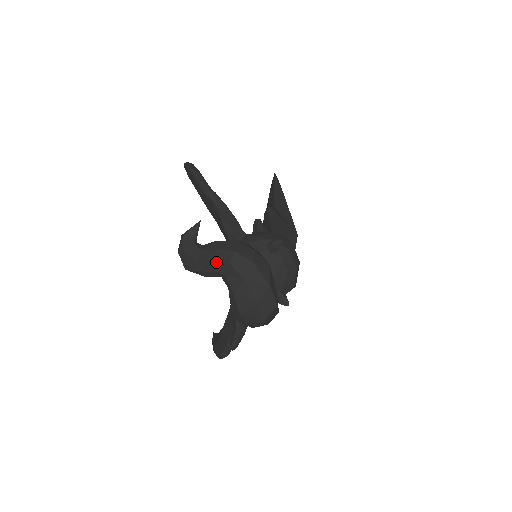
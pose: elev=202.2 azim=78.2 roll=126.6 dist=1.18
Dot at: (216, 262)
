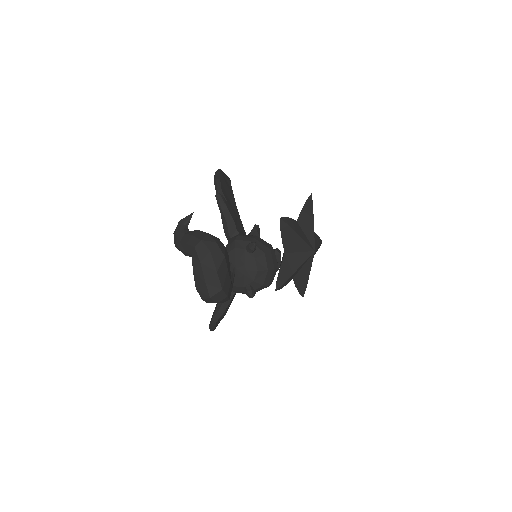
Dot at: (188, 245)
